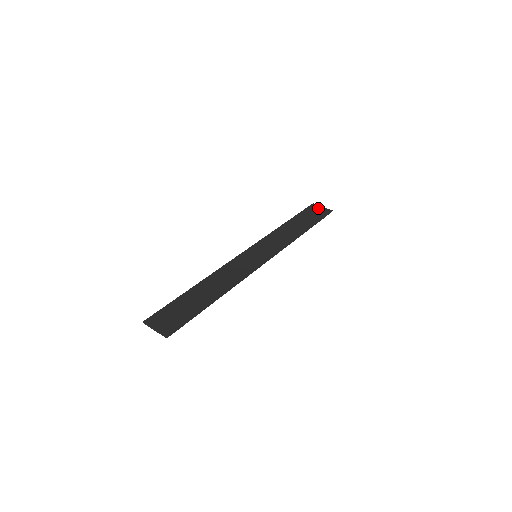
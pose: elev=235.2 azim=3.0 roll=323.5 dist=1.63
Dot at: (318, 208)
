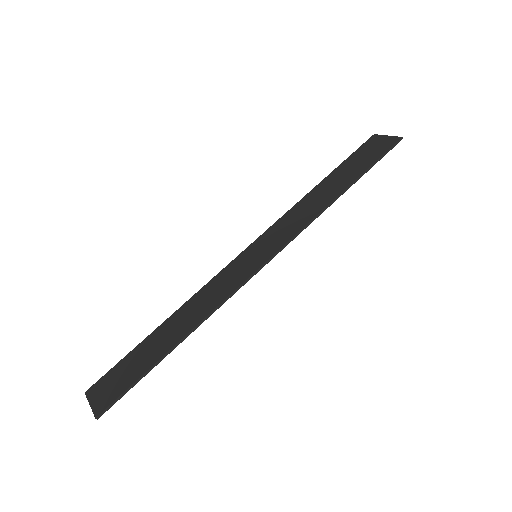
Dot at: (379, 140)
